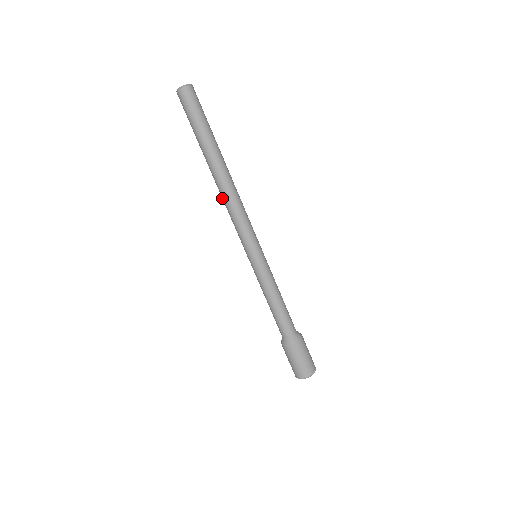
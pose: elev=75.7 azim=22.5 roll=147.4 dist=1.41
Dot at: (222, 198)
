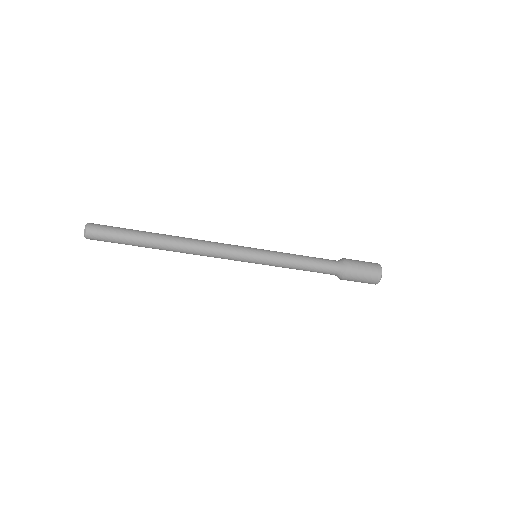
Dot at: occluded
